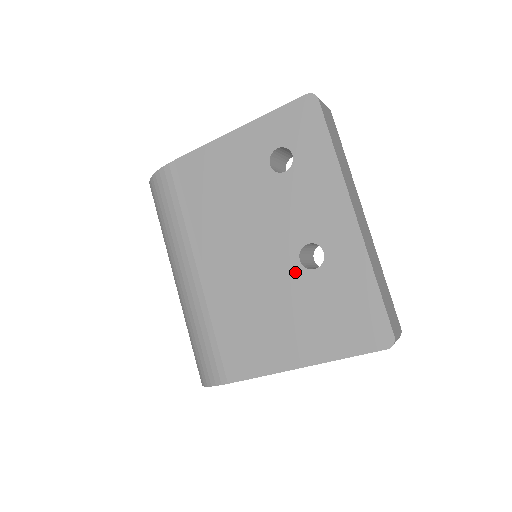
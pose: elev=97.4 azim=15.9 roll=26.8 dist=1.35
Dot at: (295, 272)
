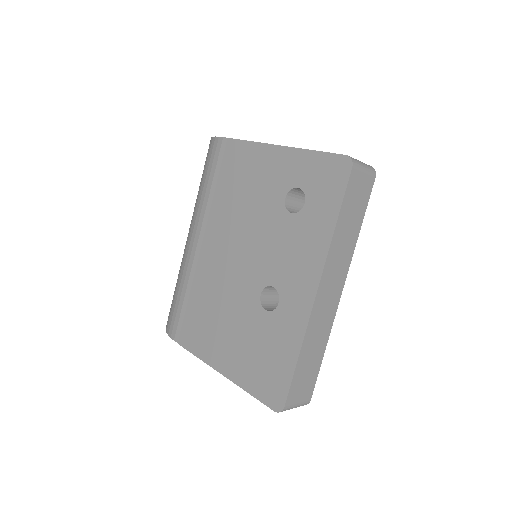
Dot at: (253, 301)
